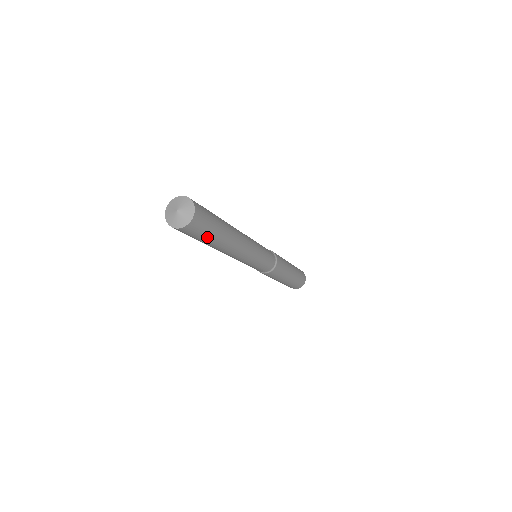
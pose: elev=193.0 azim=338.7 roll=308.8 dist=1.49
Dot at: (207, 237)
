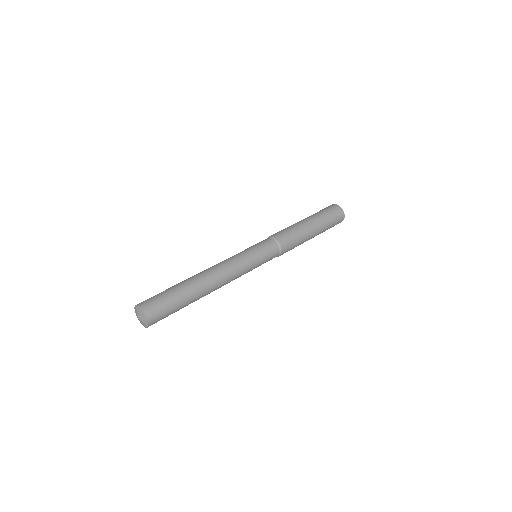
Dot at: (174, 312)
